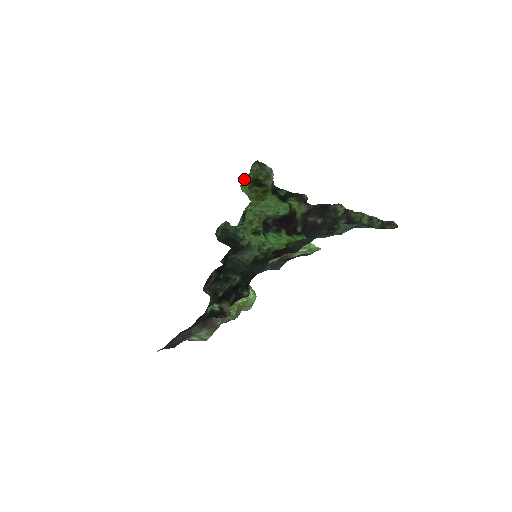
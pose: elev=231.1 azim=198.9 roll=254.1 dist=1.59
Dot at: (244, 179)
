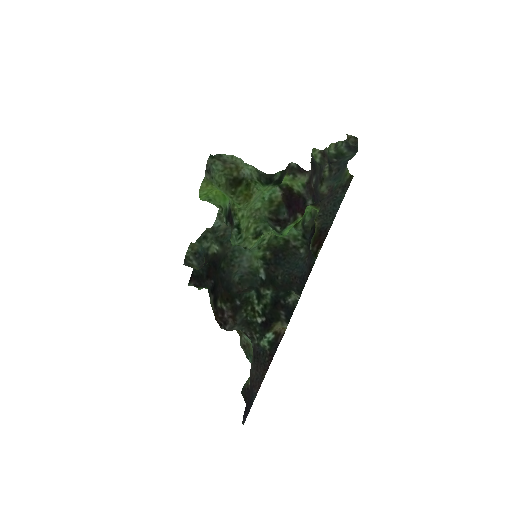
Dot at: (203, 186)
